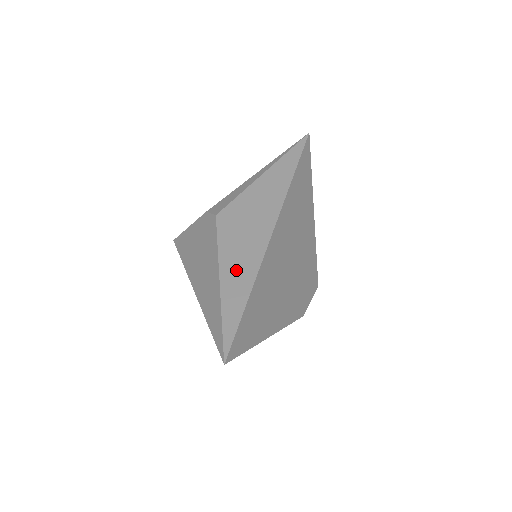
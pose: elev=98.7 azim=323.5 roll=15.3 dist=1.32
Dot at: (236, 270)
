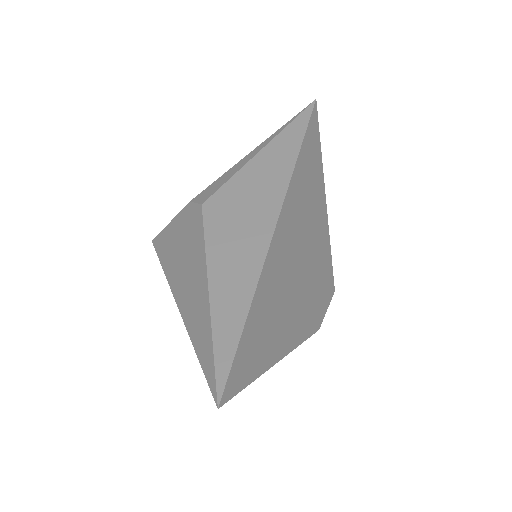
Dot at: (230, 274)
